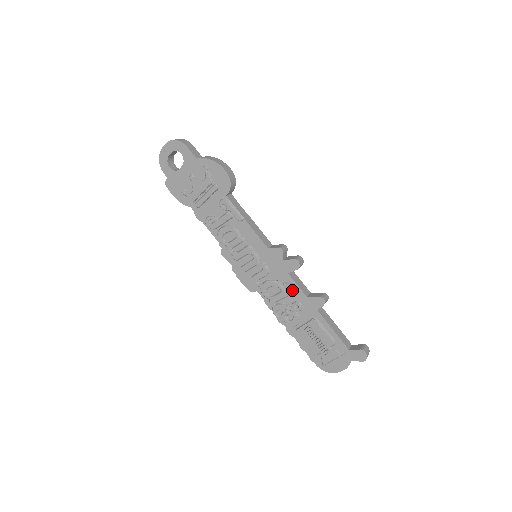
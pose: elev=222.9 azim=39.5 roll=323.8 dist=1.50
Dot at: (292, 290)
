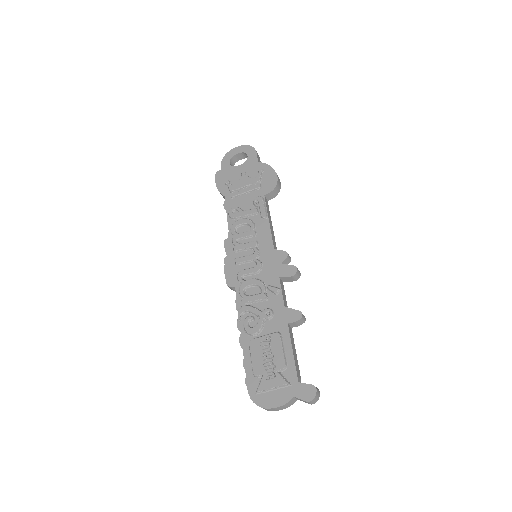
Dot at: (273, 295)
